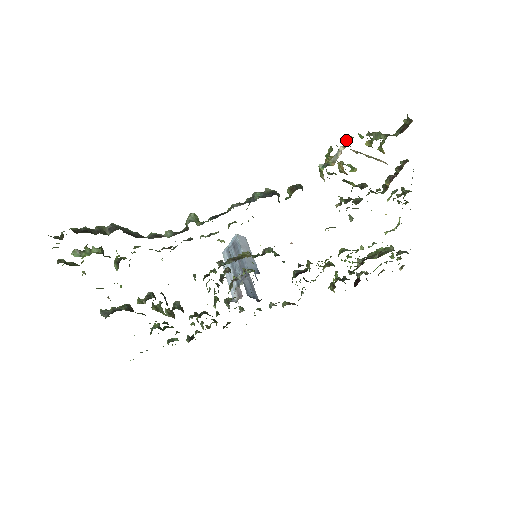
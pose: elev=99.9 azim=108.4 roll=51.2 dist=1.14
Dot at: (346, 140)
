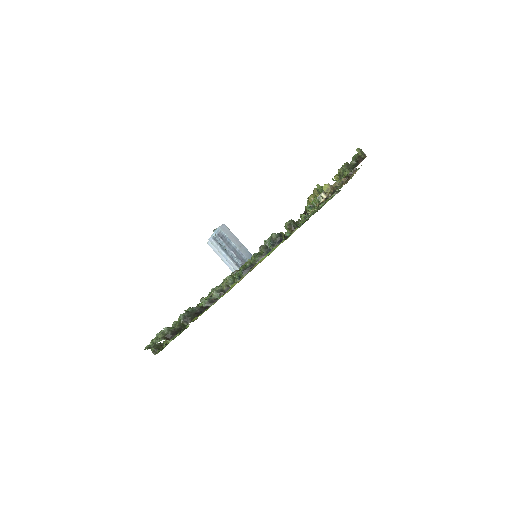
Dot at: (326, 189)
